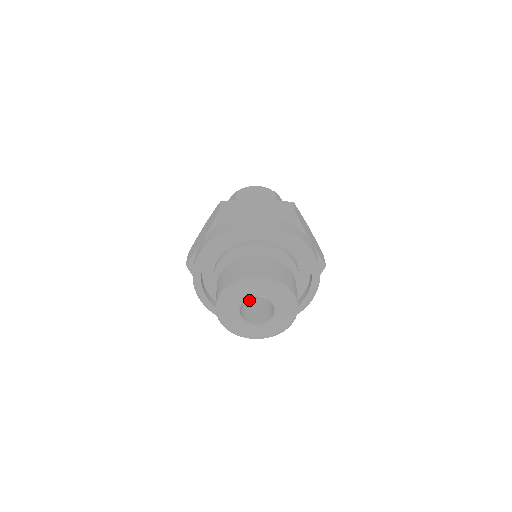
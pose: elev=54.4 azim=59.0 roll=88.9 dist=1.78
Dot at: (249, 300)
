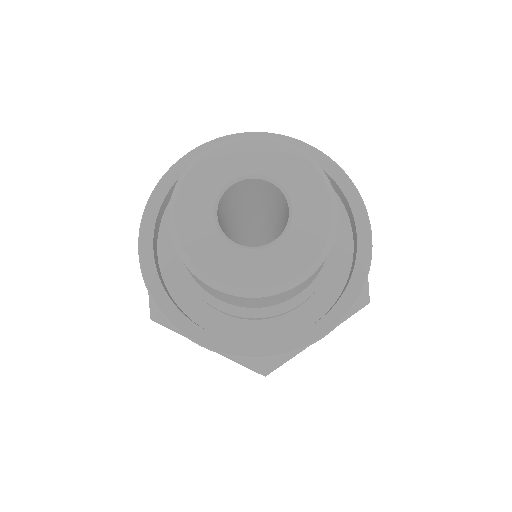
Dot at: occluded
